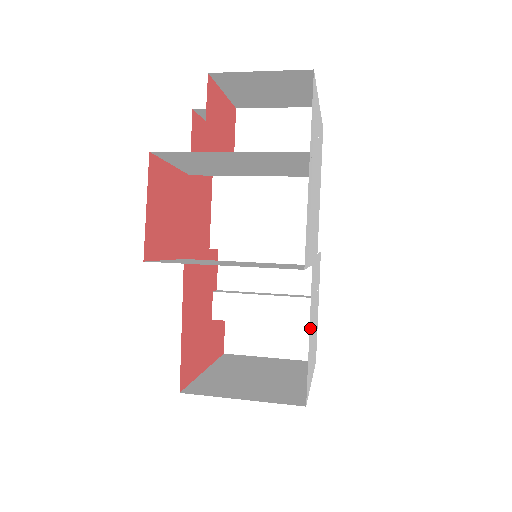
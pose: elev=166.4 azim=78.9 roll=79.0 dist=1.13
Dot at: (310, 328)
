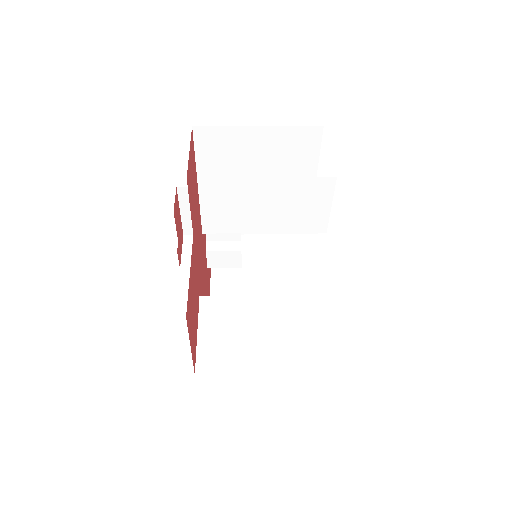
Dot at: occluded
